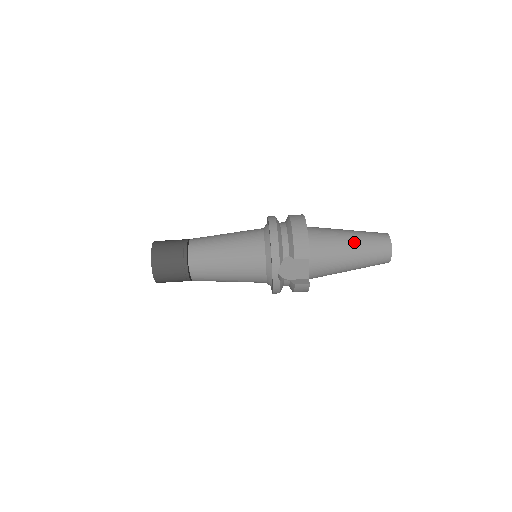
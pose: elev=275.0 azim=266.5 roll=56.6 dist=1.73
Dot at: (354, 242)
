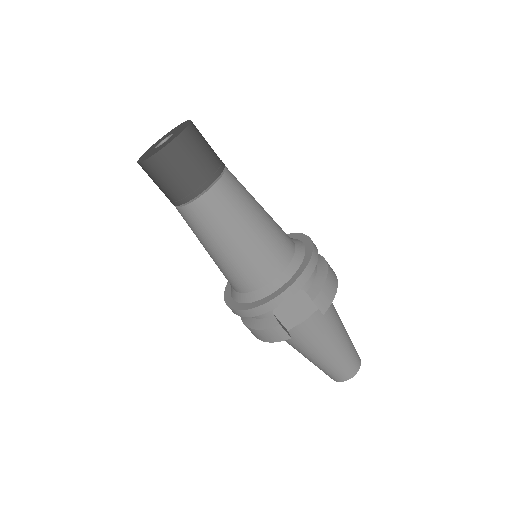
Dot at: (345, 336)
